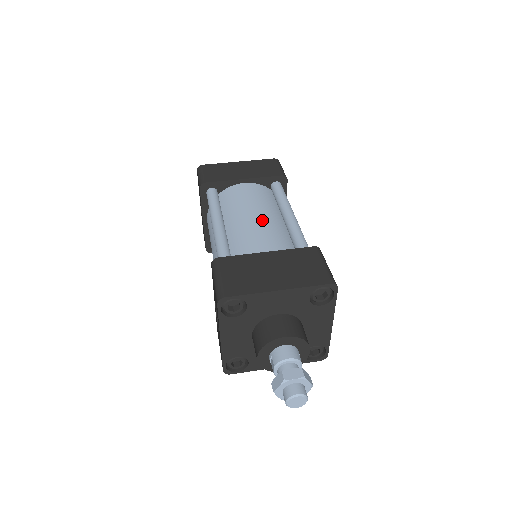
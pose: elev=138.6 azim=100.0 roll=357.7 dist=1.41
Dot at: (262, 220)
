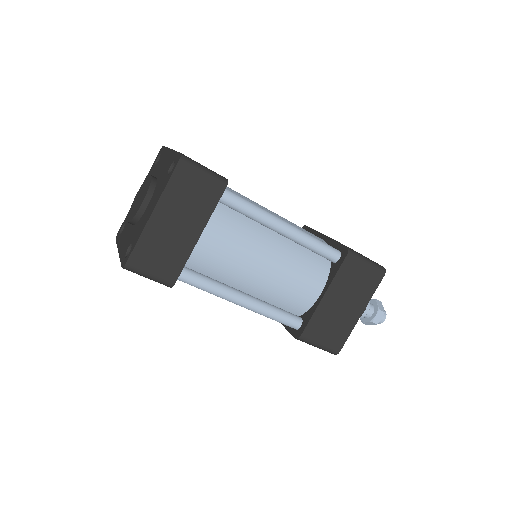
Dot at: (276, 264)
